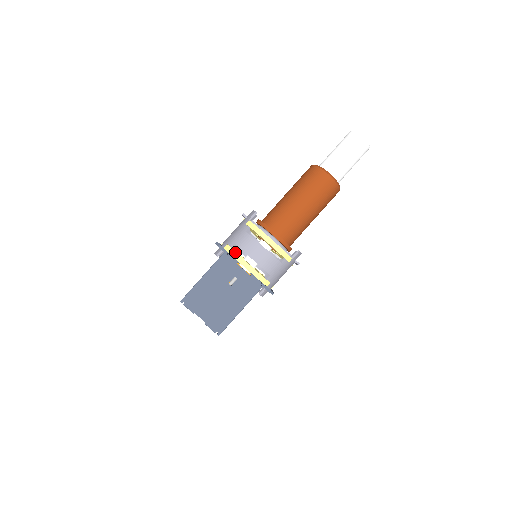
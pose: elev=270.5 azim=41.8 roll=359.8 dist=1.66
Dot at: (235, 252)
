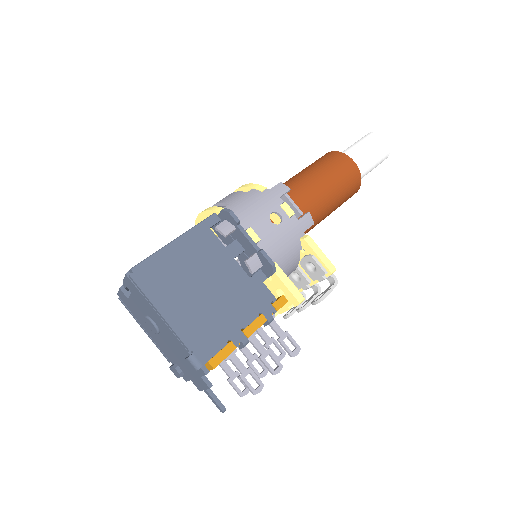
Dot at: occluded
